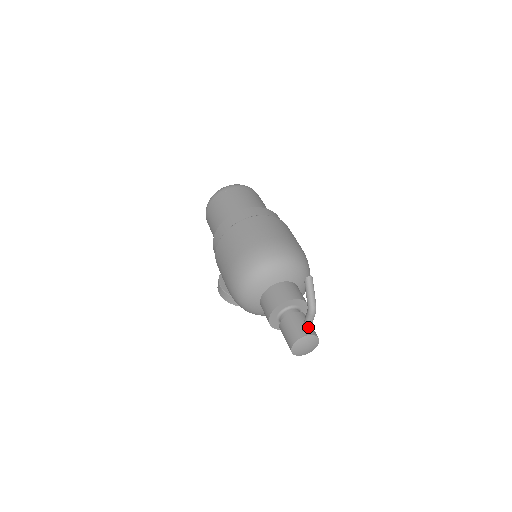
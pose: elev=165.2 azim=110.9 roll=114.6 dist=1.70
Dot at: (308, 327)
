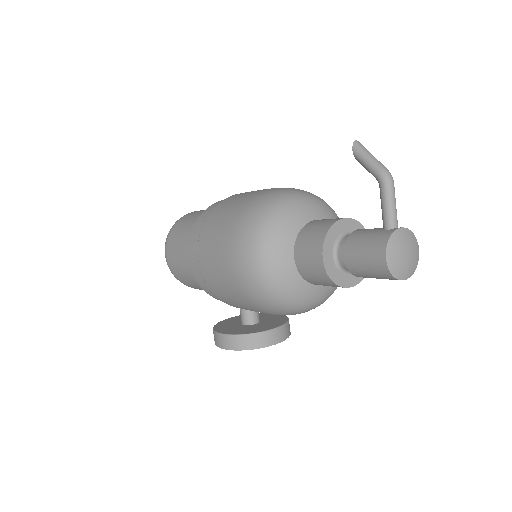
Dot at: (393, 214)
